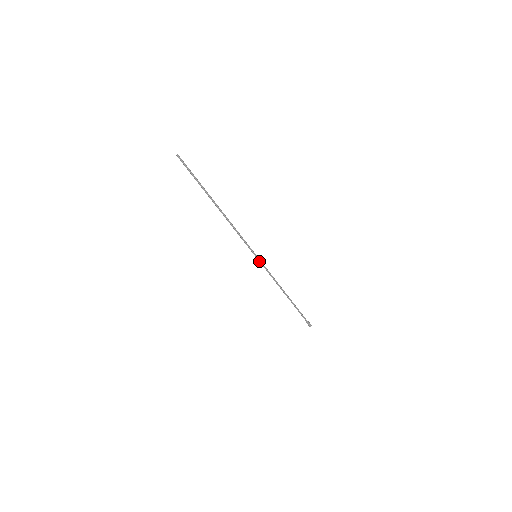
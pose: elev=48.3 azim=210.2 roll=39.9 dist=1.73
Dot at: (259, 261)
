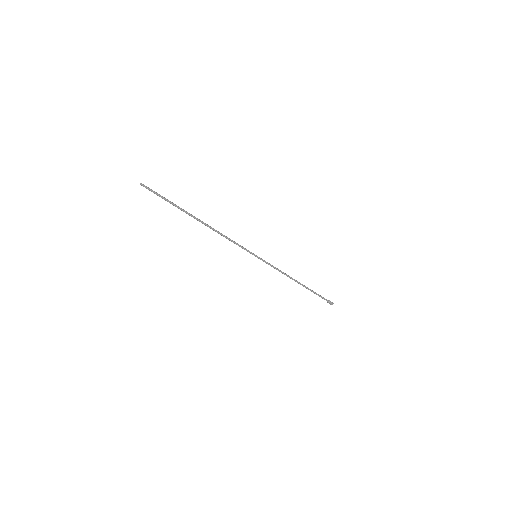
Dot at: occluded
